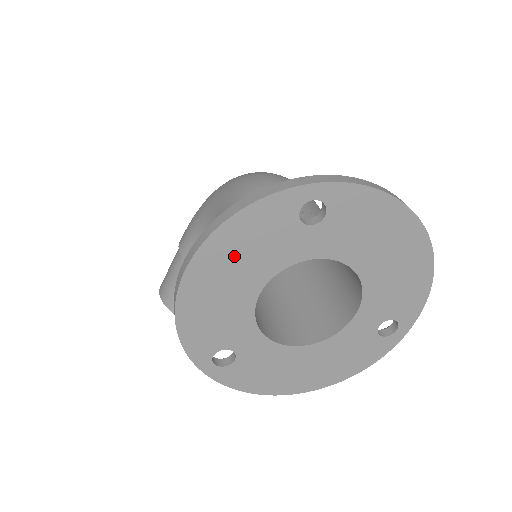
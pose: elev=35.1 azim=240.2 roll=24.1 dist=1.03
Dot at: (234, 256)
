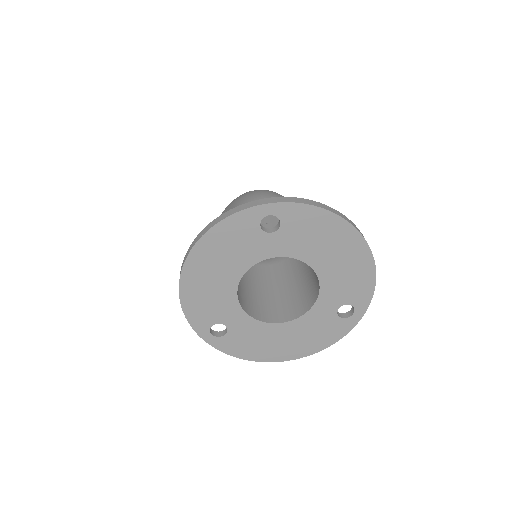
Dot at: (217, 255)
